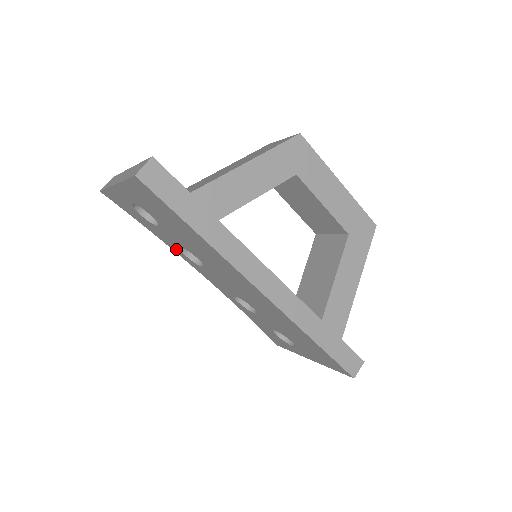
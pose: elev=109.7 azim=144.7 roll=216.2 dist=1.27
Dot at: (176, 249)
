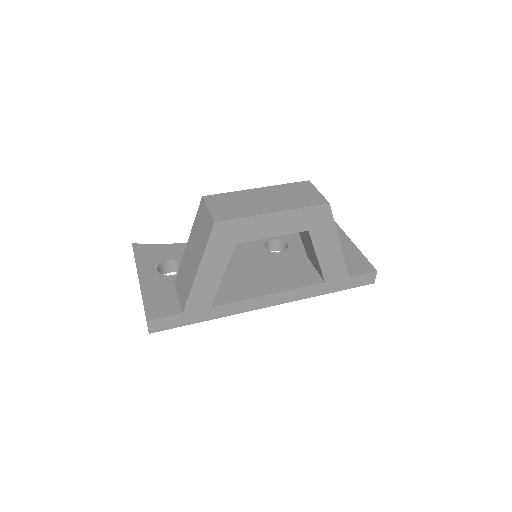
Dot at: occluded
